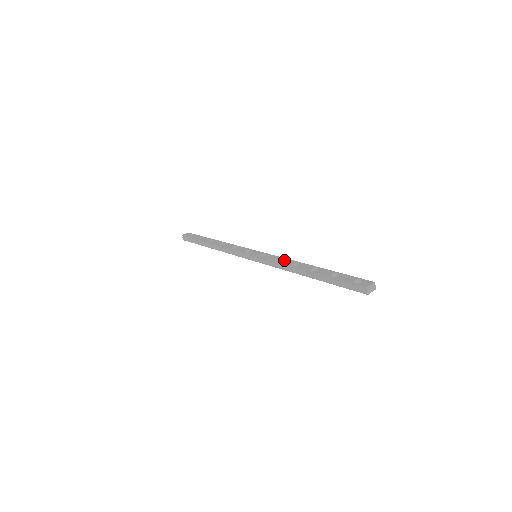
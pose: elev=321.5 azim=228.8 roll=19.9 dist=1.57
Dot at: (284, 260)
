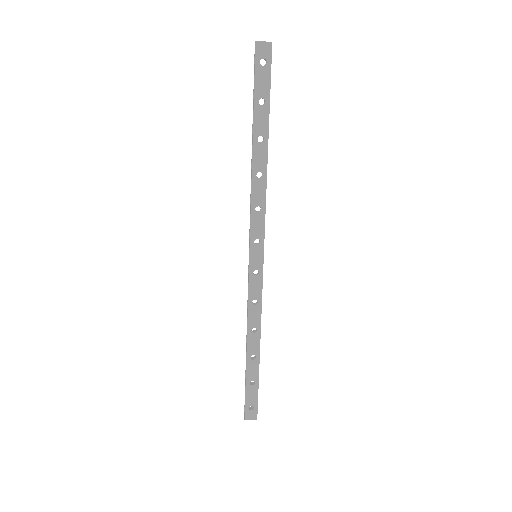
Dot at: occluded
